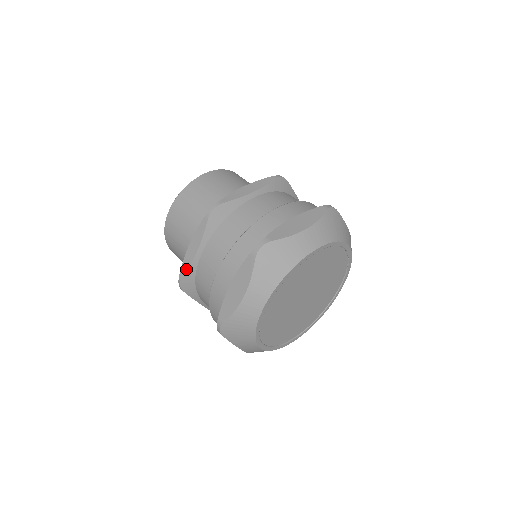
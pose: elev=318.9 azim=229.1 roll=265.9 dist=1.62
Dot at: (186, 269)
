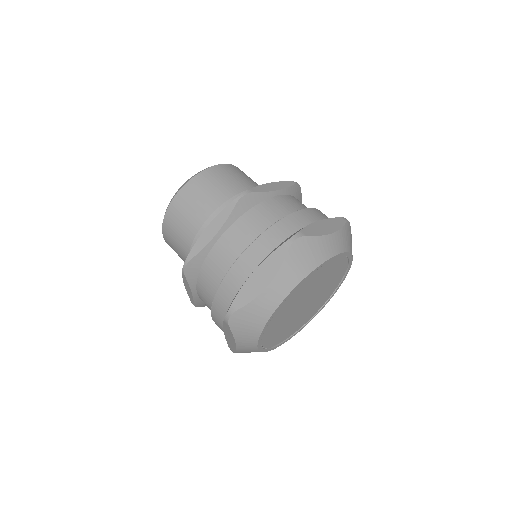
Dot at: (193, 302)
